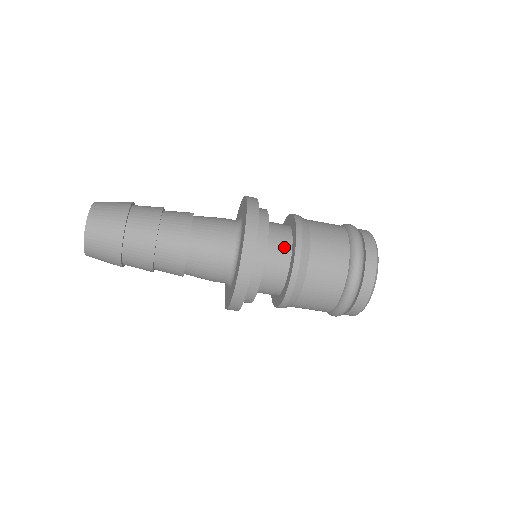
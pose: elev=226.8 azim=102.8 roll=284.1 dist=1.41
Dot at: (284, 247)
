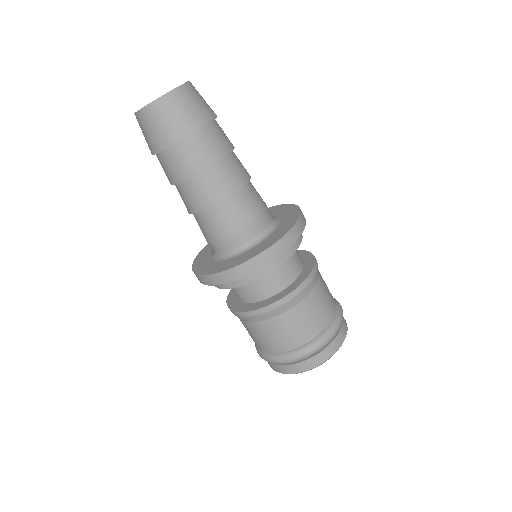
Dot at: (297, 265)
